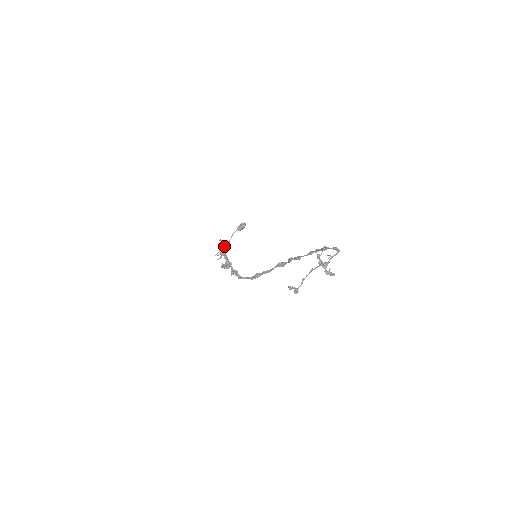
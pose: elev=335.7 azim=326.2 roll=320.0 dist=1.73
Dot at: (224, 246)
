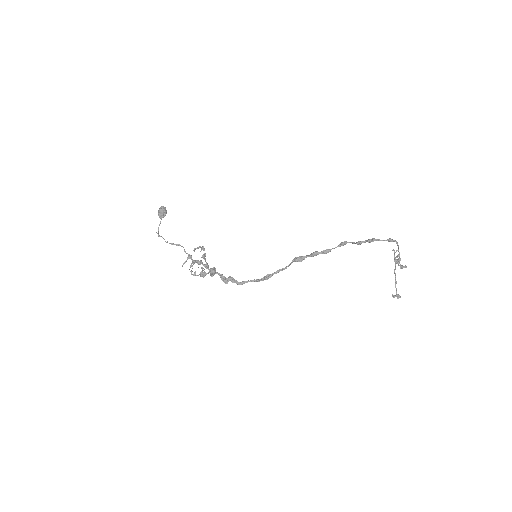
Dot at: (204, 254)
